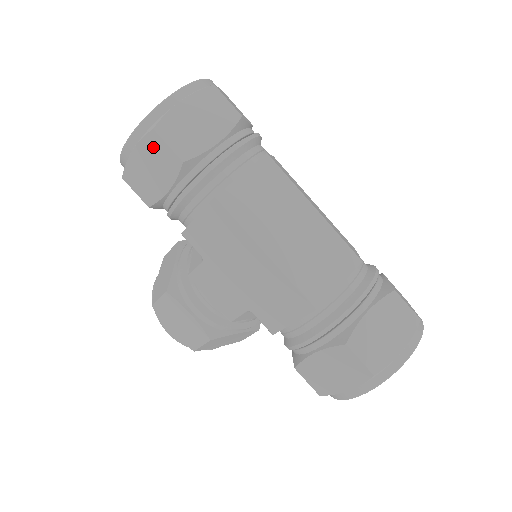
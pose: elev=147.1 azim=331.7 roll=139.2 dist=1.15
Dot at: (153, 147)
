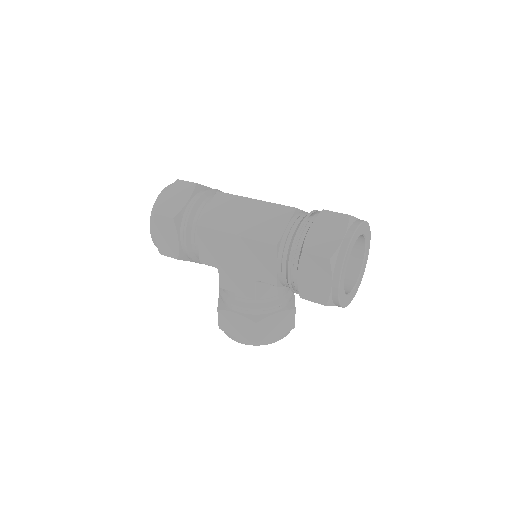
Dot at: (159, 223)
